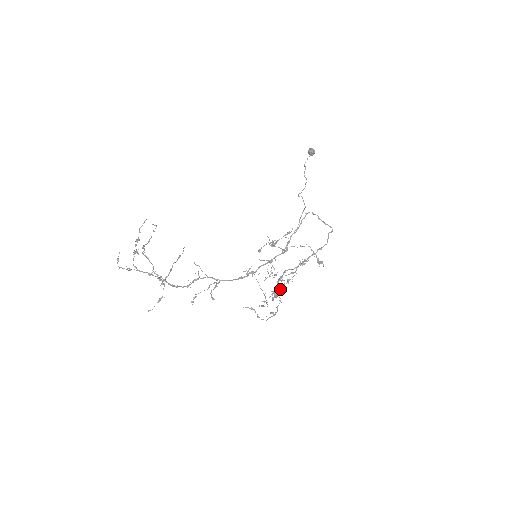
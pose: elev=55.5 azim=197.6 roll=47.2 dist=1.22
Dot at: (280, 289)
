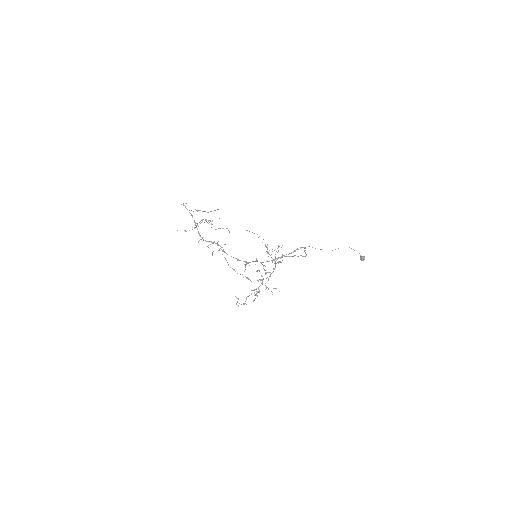
Dot at: occluded
